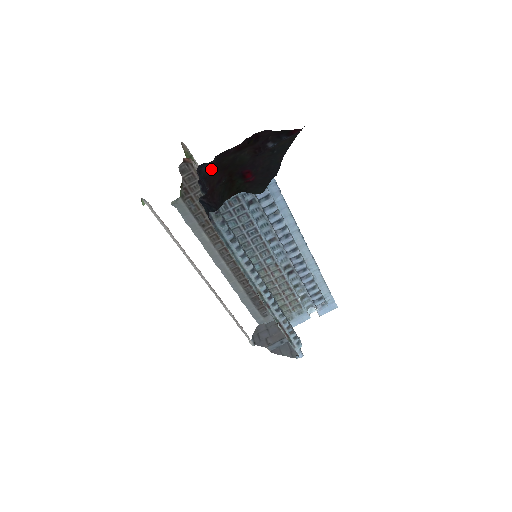
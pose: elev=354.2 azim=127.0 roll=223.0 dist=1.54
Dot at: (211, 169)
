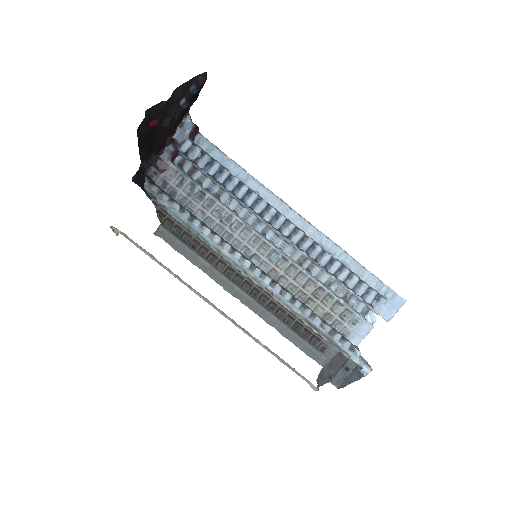
Dot at: (147, 158)
